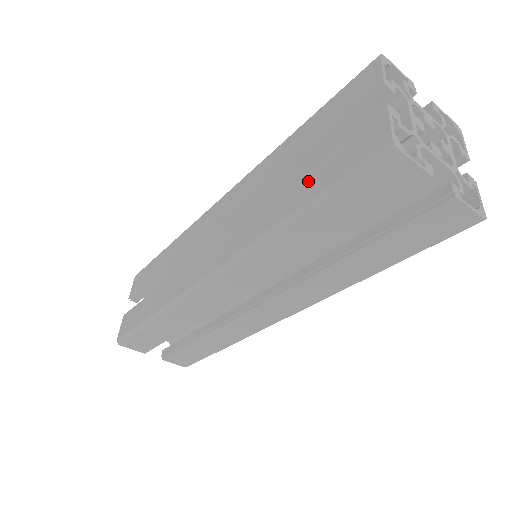
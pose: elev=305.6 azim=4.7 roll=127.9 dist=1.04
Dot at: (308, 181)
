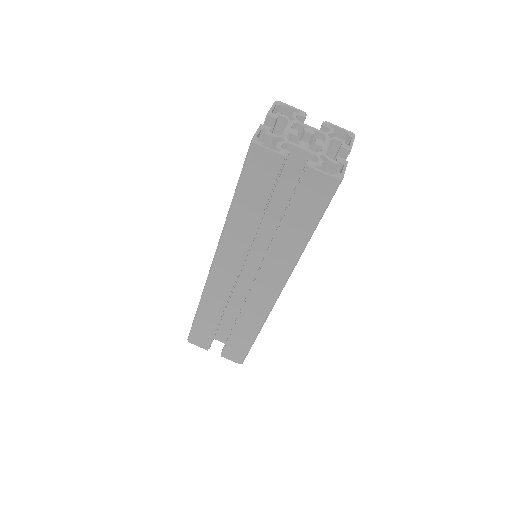
Dot at: occluded
